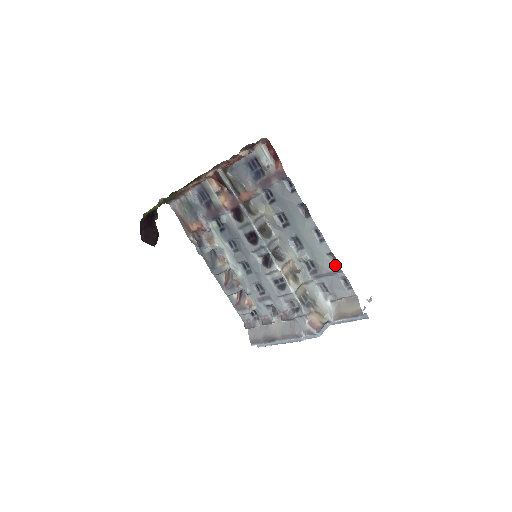
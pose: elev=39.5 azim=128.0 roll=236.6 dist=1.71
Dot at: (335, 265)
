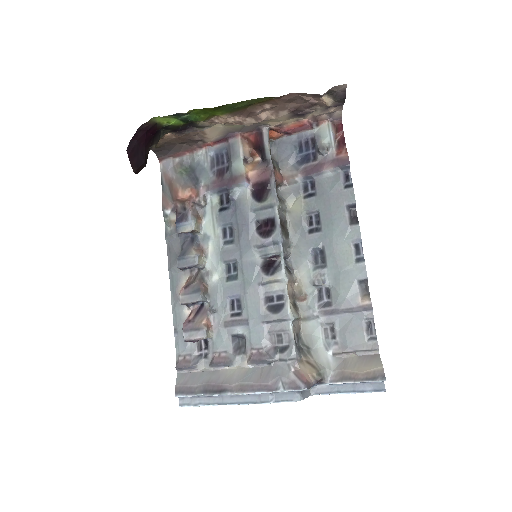
Dot at: (364, 299)
